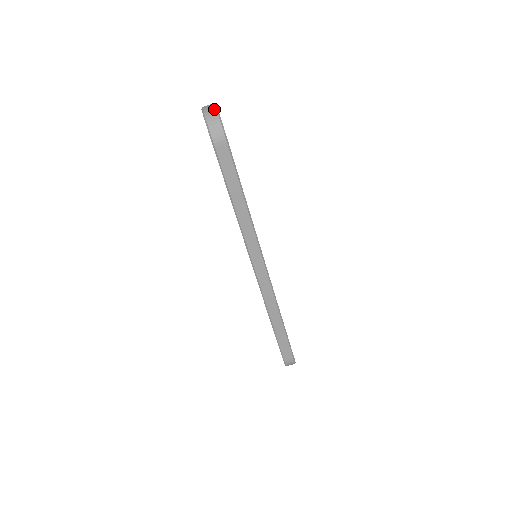
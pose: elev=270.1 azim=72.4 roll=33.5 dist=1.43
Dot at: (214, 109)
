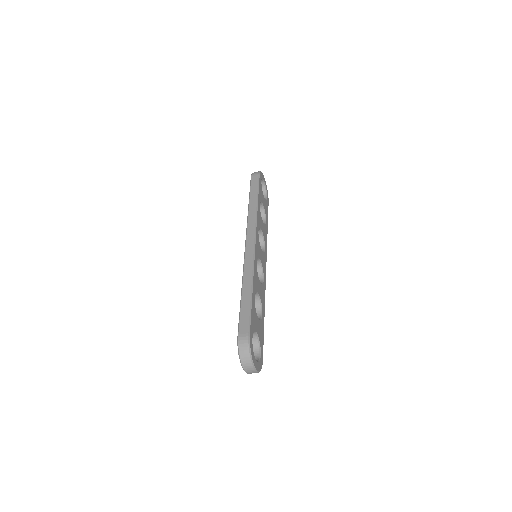
Dot at: occluded
